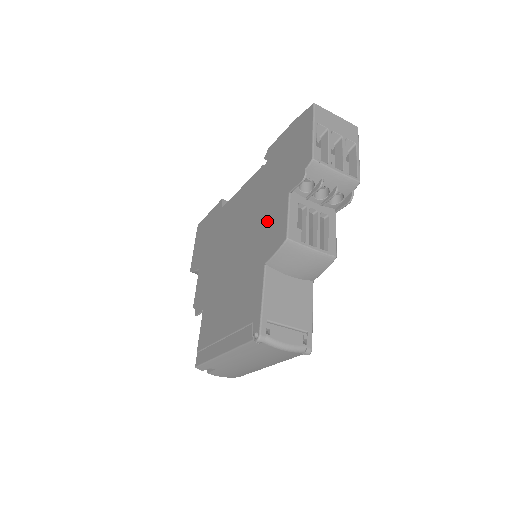
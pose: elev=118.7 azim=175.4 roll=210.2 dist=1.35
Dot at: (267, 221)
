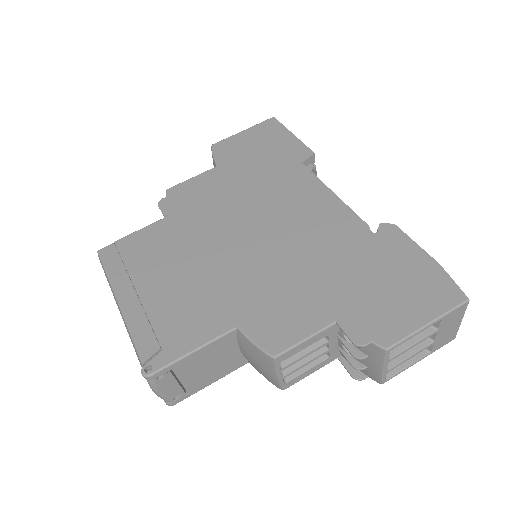
Dot at: (293, 294)
